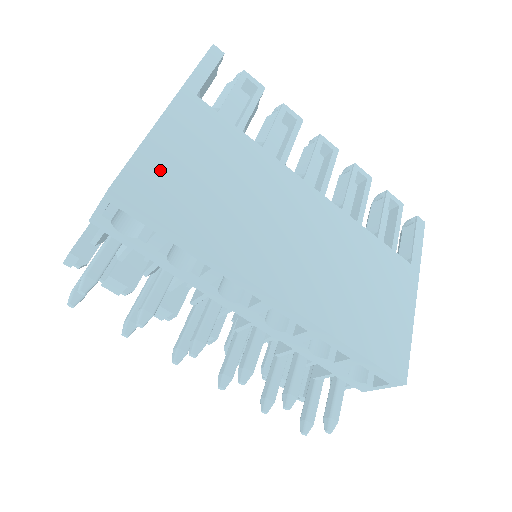
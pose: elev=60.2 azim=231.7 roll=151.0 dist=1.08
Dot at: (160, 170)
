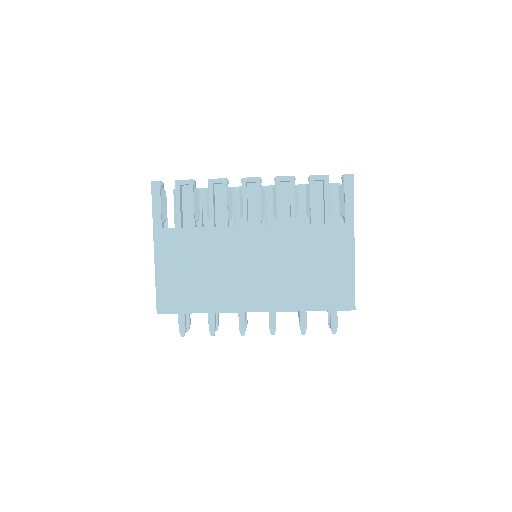
Dot at: (170, 288)
